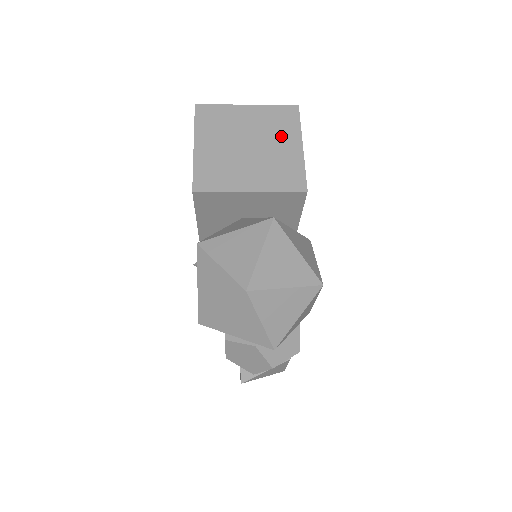
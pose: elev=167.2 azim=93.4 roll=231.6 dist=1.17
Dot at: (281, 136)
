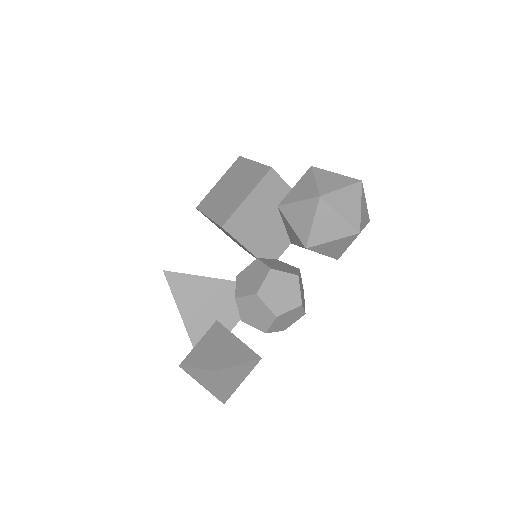
Dot at: occluded
